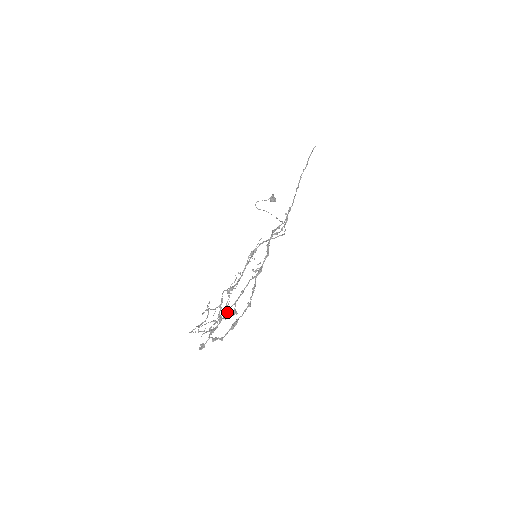
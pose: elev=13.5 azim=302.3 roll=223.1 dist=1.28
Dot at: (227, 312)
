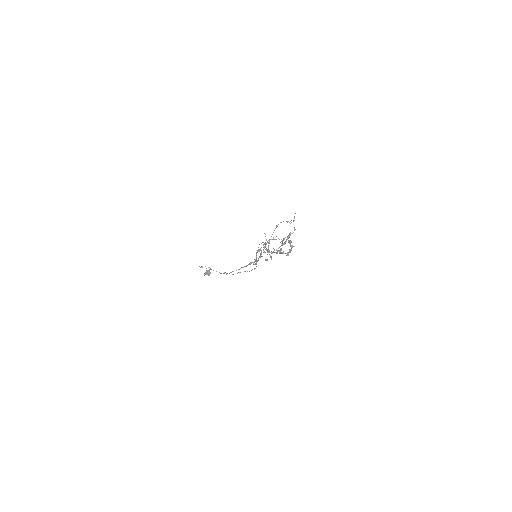
Dot at: occluded
